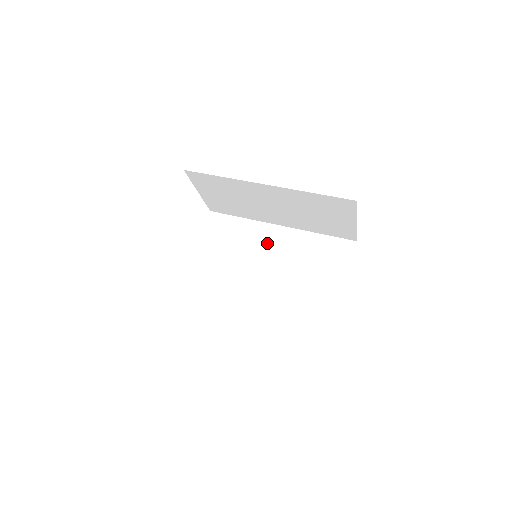
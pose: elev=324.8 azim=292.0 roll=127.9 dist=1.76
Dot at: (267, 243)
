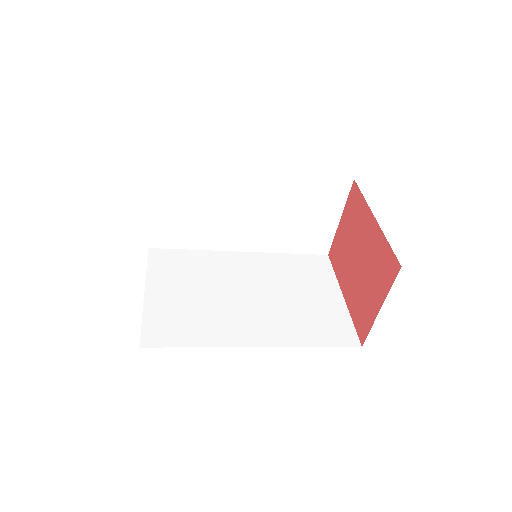
Dot at: (236, 268)
